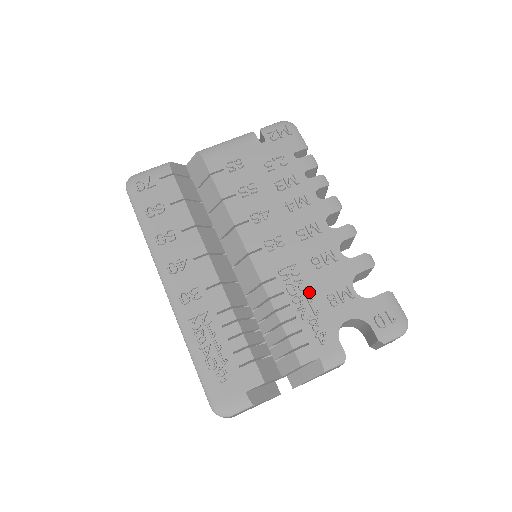
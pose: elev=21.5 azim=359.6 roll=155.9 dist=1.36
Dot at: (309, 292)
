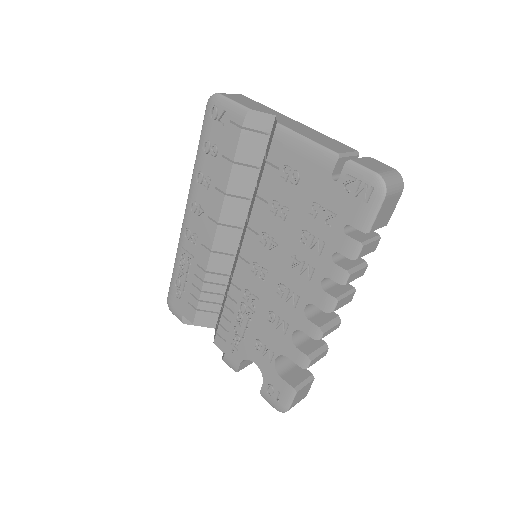
Dot at: (250, 323)
